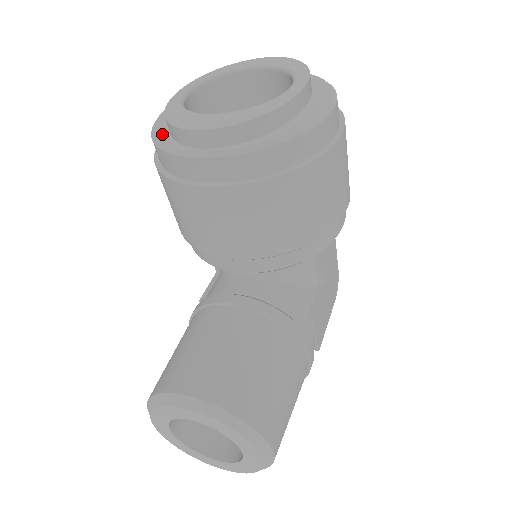
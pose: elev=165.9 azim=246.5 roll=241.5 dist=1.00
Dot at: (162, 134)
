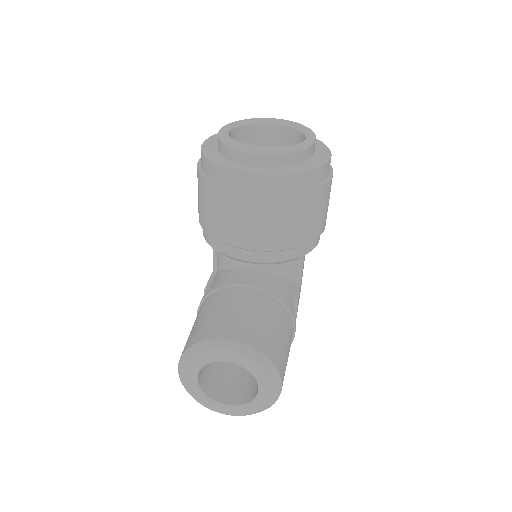
Dot at: (216, 155)
